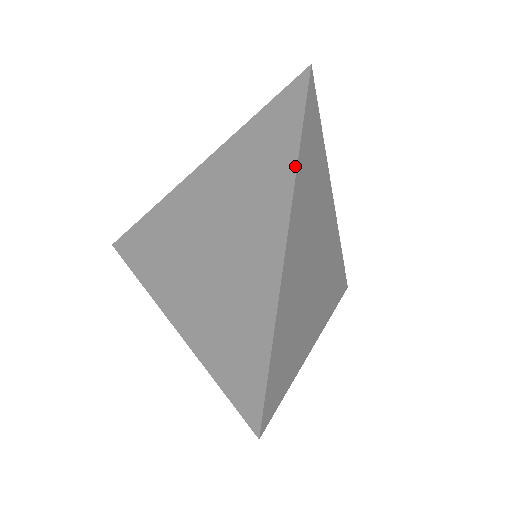
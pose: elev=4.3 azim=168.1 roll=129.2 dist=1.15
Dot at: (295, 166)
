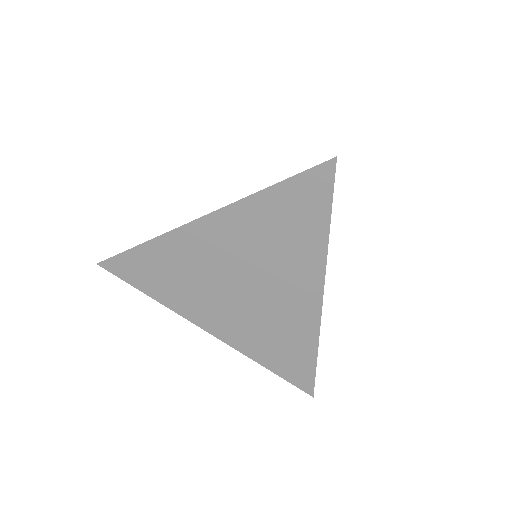
Dot at: (326, 248)
